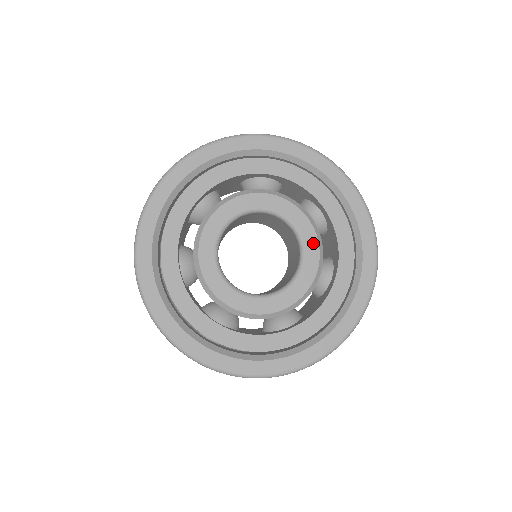
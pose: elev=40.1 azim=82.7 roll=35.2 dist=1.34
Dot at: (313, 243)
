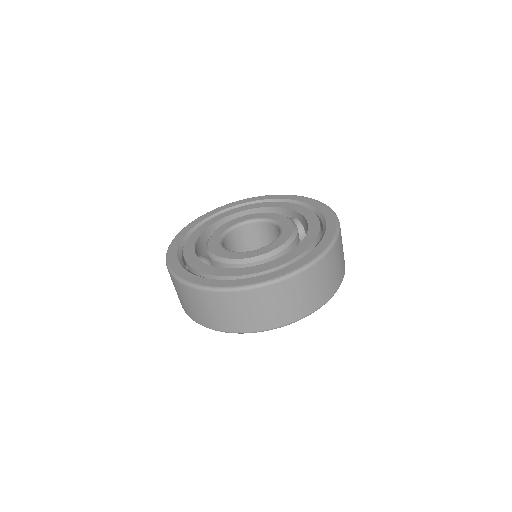
Dot at: (288, 223)
